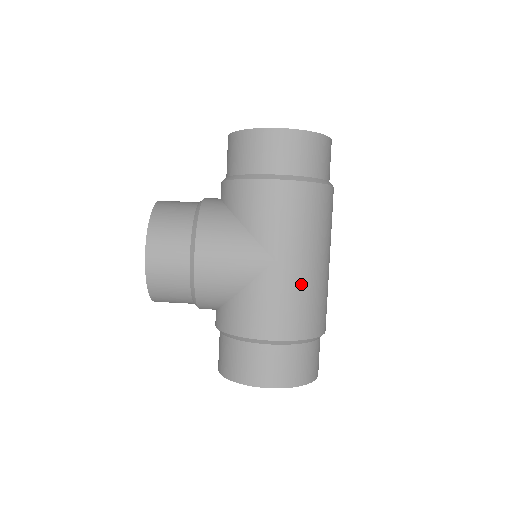
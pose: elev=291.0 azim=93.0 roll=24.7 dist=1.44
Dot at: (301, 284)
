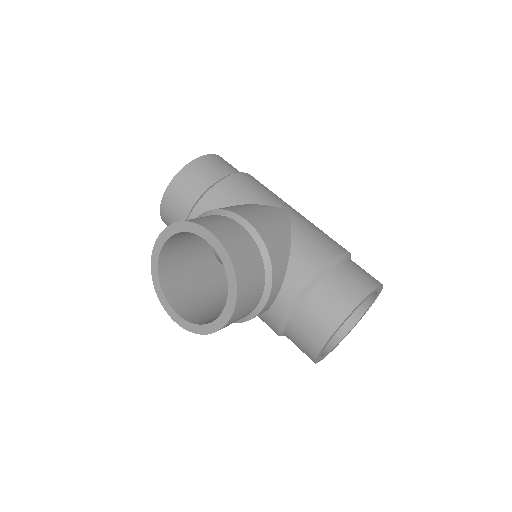
Dot at: (312, 223)
